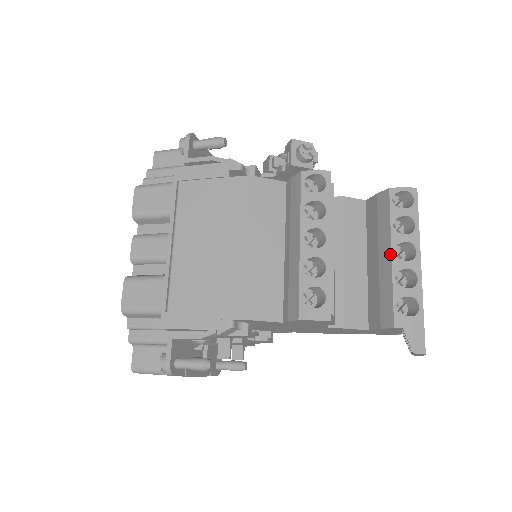
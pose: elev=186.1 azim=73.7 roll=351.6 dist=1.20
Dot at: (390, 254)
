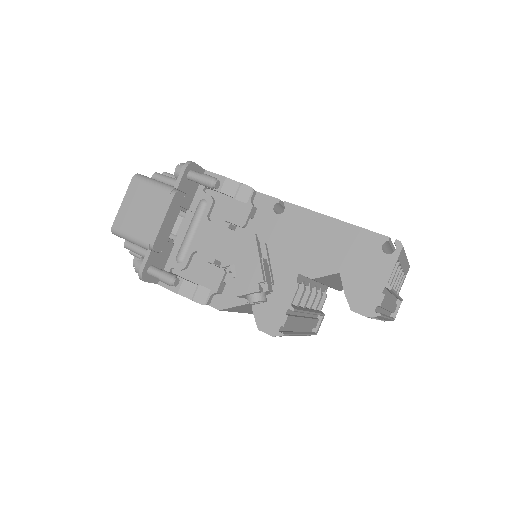
Dot at: occluded
